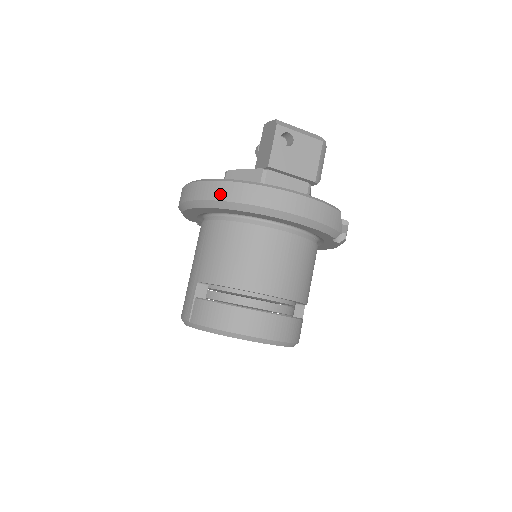
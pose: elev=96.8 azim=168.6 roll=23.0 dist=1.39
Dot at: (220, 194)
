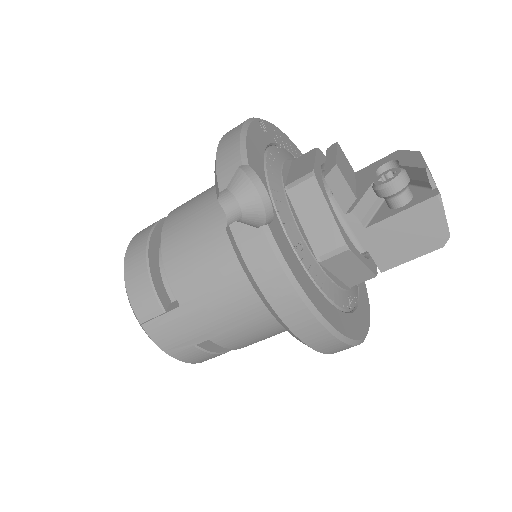
Dot at: occluded
